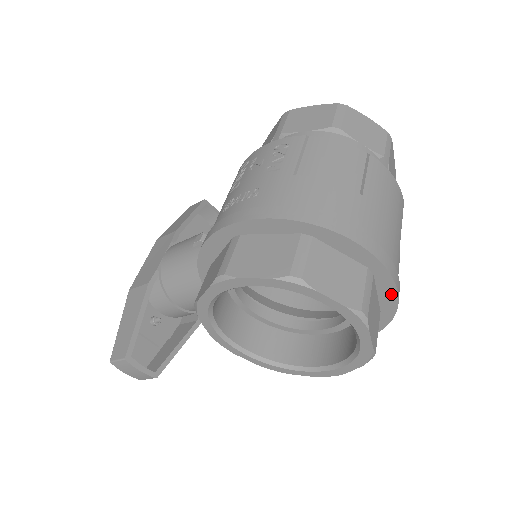
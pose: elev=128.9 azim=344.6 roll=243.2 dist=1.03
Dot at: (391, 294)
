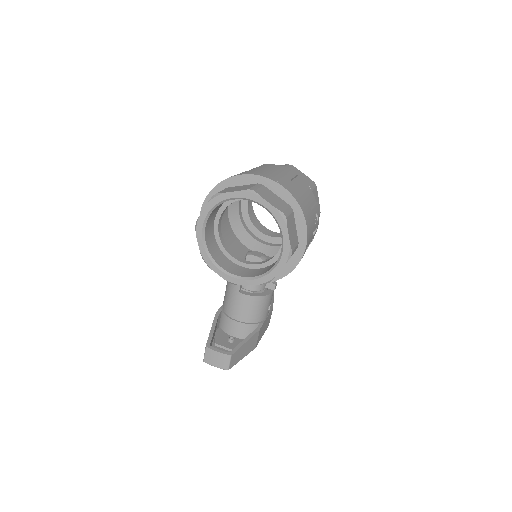
Dot at: (281, 189)
